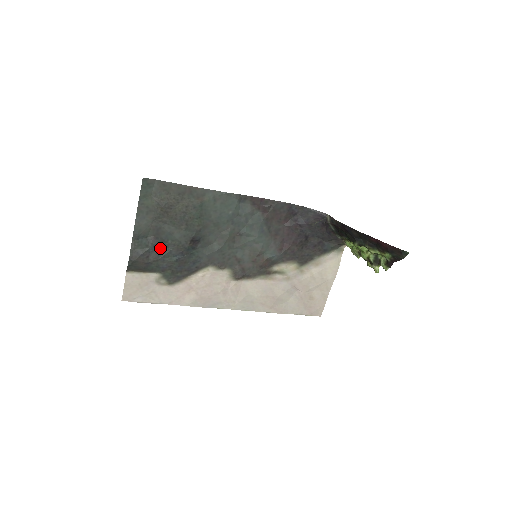
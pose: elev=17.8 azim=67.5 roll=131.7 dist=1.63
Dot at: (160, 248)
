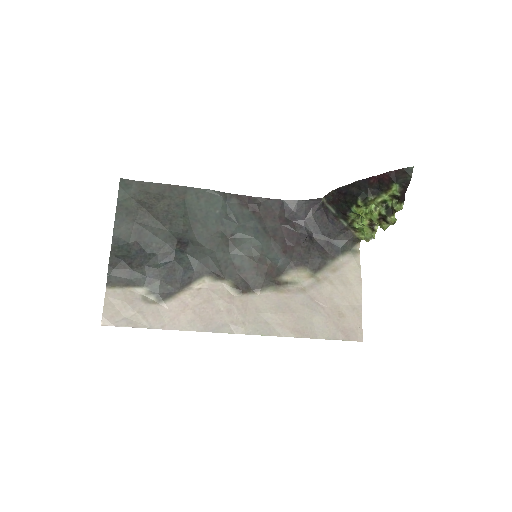
Dot at: (144, 254)
